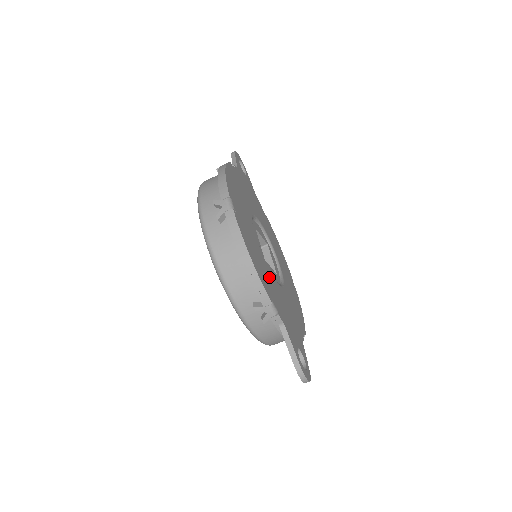
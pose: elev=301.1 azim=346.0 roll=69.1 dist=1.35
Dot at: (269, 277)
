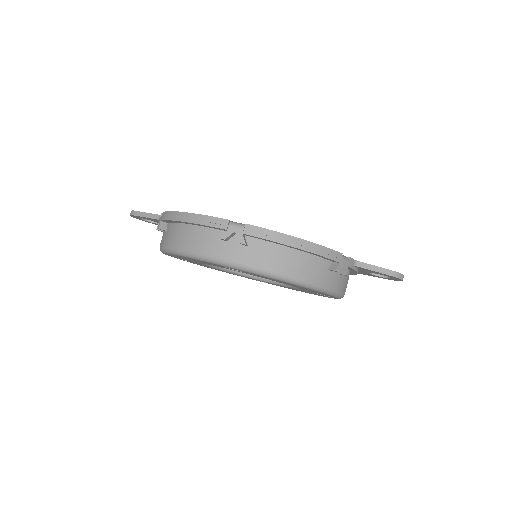
Dot at: occluded
